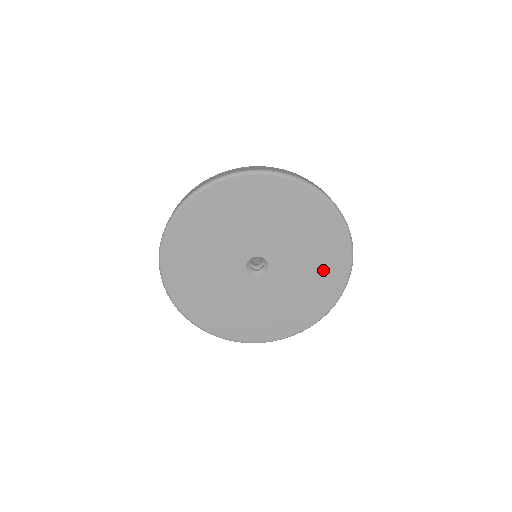
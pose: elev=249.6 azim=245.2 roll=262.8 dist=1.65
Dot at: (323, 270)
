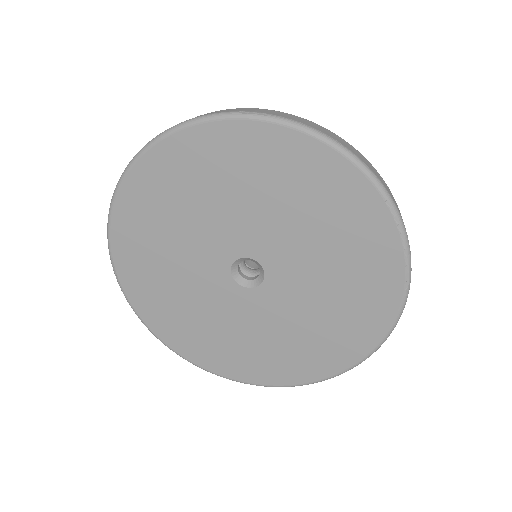
Dot at: (354, 255)
